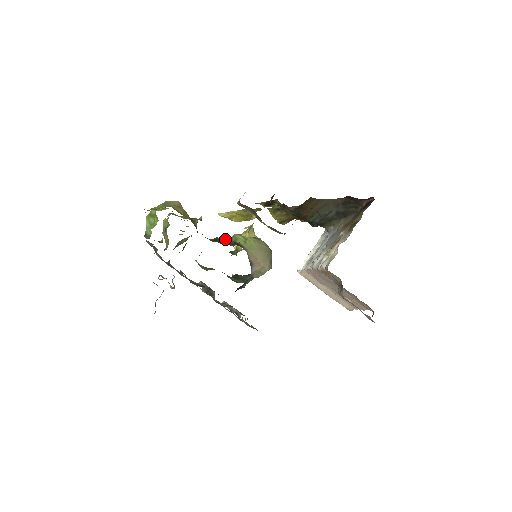
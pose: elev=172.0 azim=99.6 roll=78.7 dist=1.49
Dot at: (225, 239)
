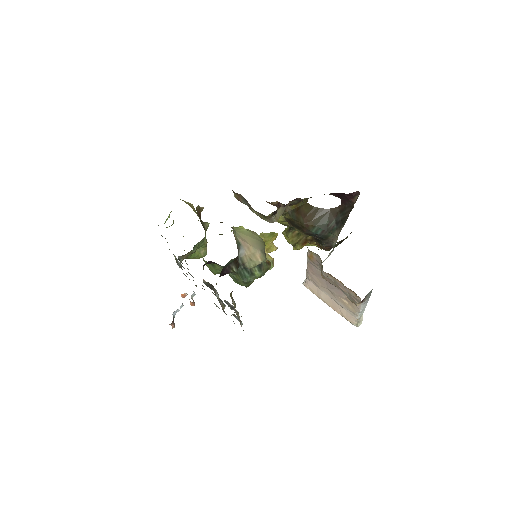
Dot at: occluded
